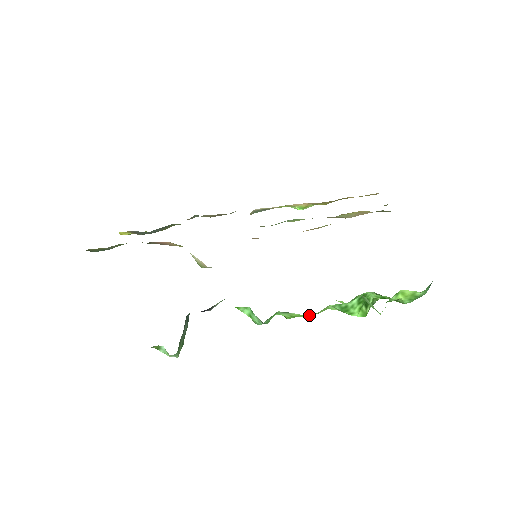
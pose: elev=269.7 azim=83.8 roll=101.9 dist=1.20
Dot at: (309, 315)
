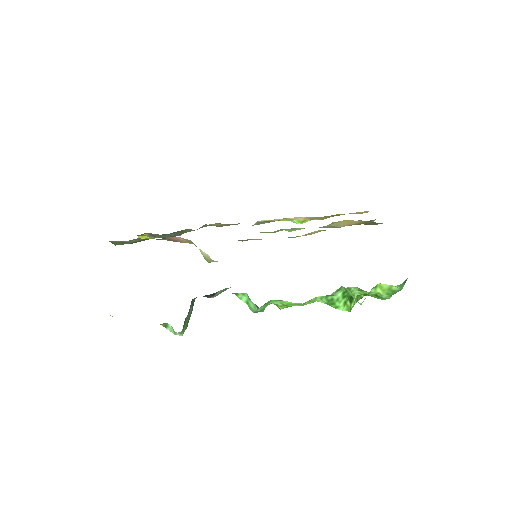
Dot at: (299, 304)
